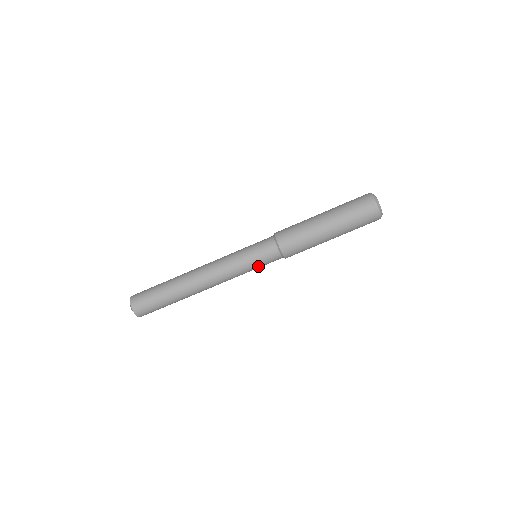
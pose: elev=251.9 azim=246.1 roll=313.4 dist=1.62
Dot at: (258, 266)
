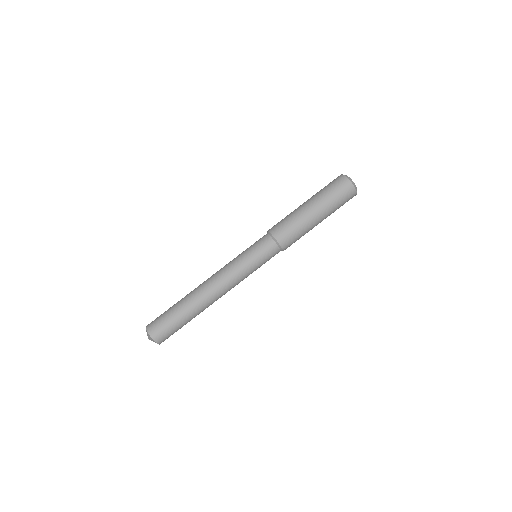
Dot at: (254, 254)
